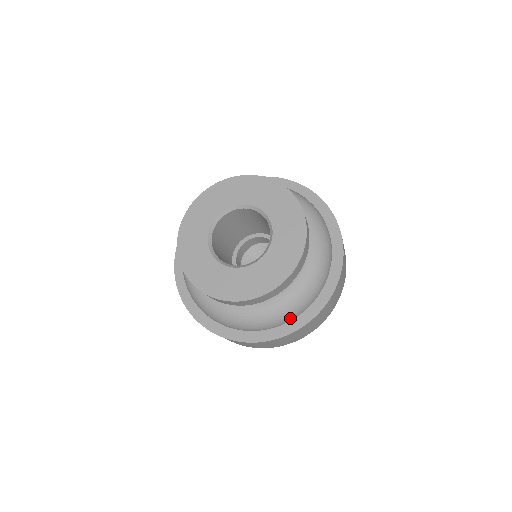
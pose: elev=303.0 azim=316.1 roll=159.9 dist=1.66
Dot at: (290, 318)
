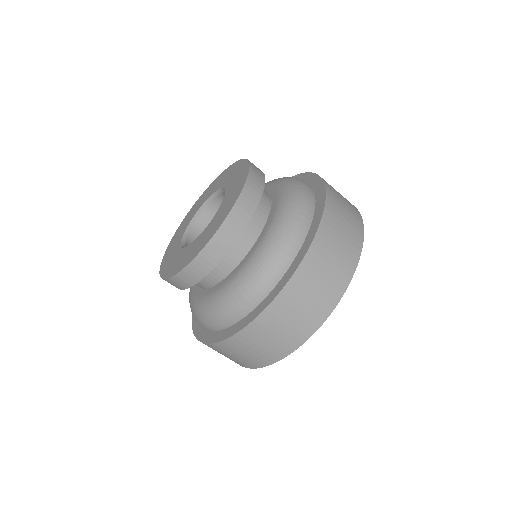
Dot at: (264, 288)
